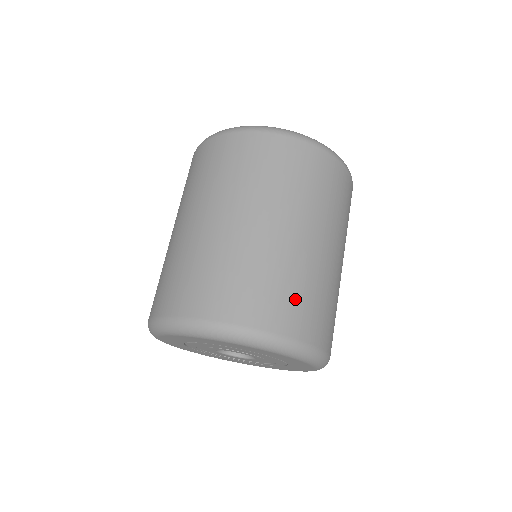
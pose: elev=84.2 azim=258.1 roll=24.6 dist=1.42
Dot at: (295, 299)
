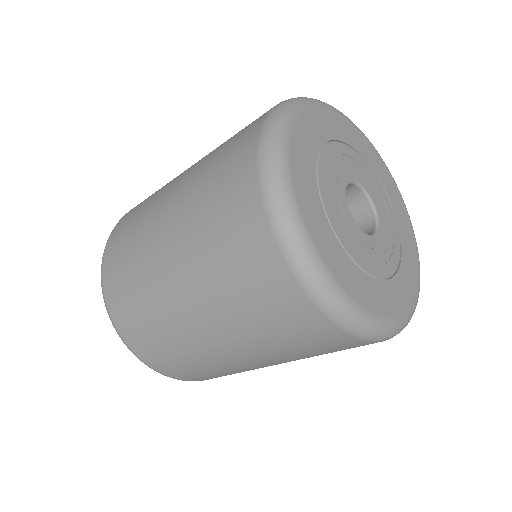
Dot at: (210, 375)
